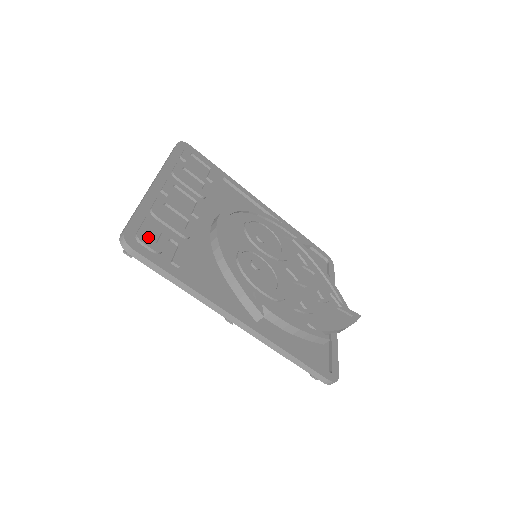
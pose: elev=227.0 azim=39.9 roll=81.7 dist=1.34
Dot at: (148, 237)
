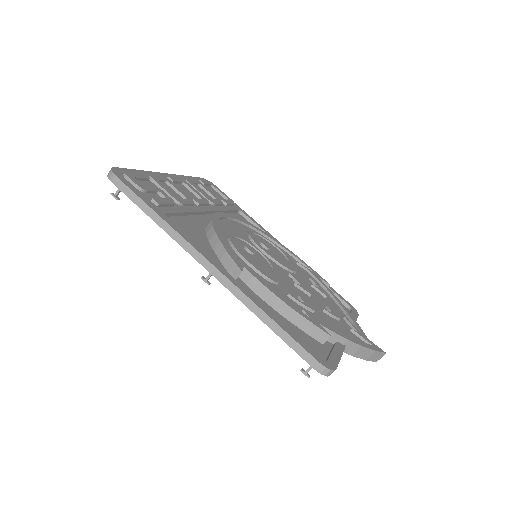
Dot at: occluded
